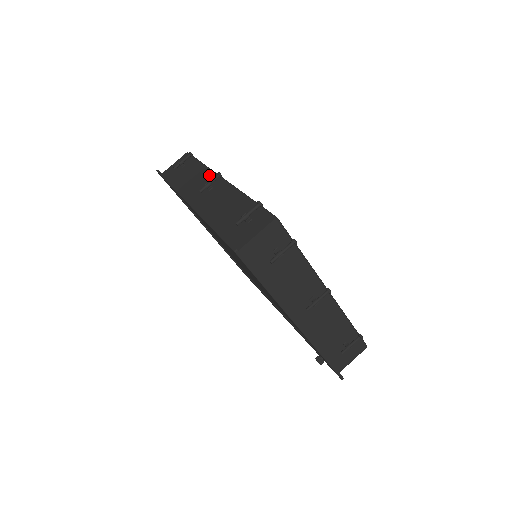
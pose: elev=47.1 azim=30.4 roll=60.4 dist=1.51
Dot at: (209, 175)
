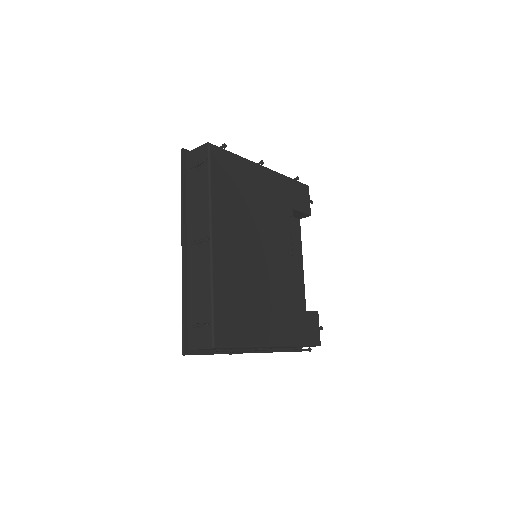
Dot at: (206, 220)
